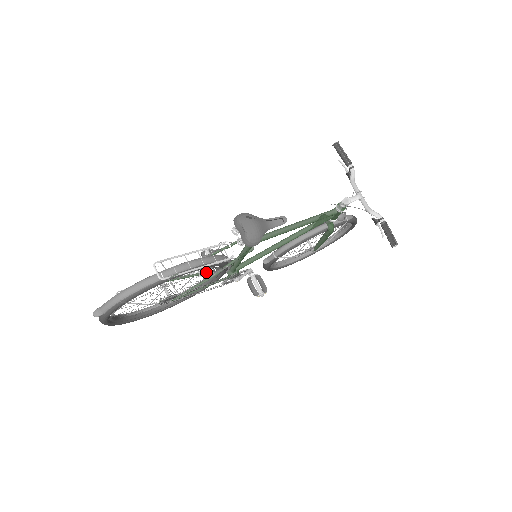
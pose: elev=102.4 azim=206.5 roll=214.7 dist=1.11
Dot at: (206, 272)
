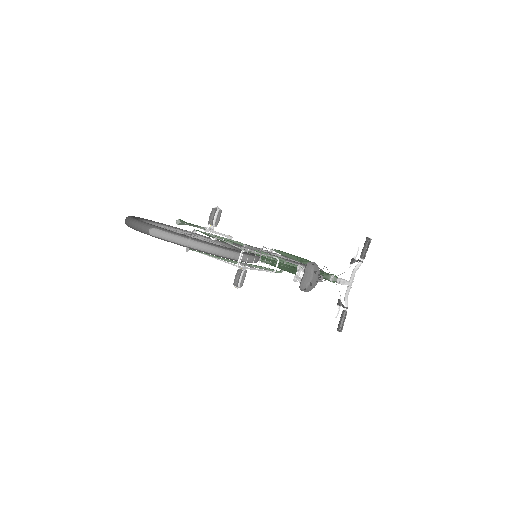
Dot at: occluded
